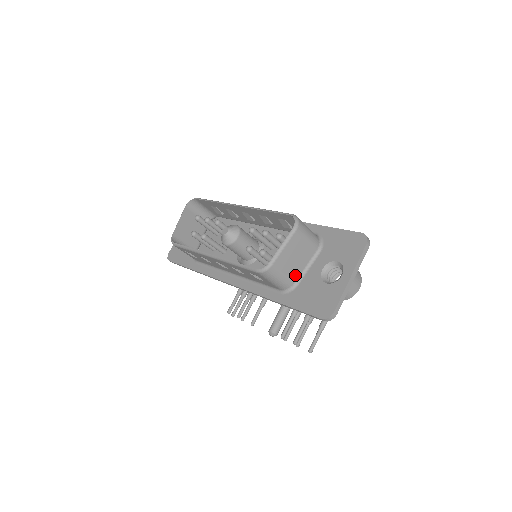
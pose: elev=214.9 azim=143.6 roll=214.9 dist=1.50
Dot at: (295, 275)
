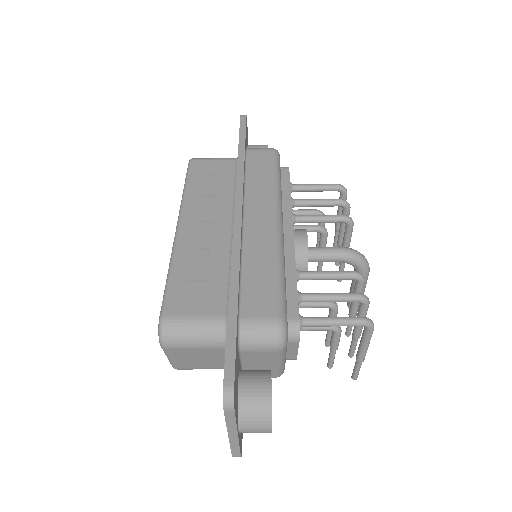
Dot at: (222, 365)
